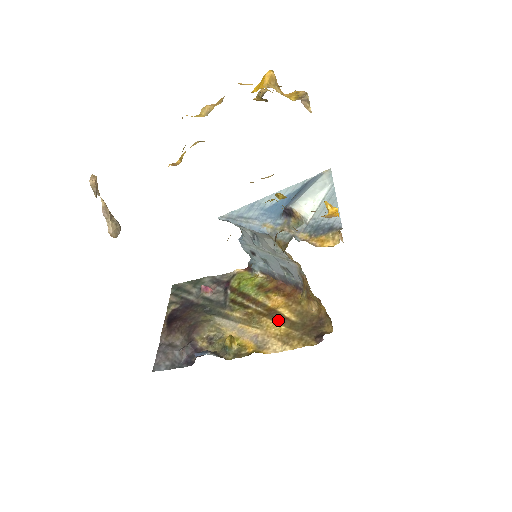
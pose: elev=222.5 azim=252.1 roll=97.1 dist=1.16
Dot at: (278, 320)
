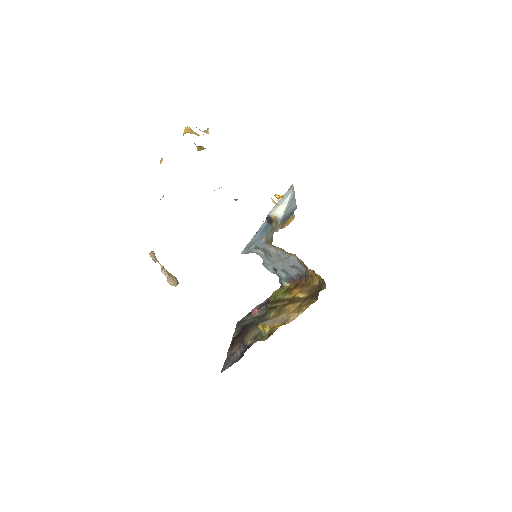
Dot at: (295, 302)
